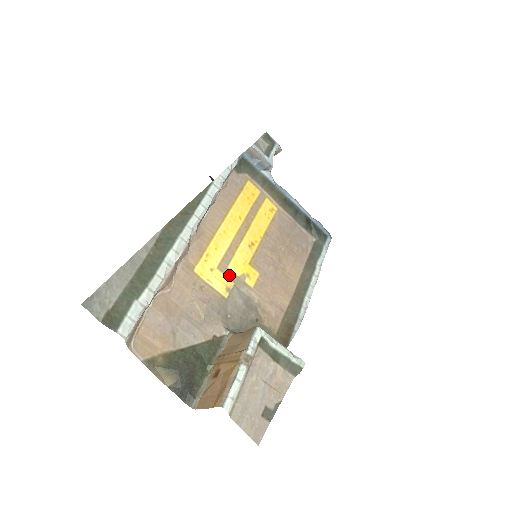
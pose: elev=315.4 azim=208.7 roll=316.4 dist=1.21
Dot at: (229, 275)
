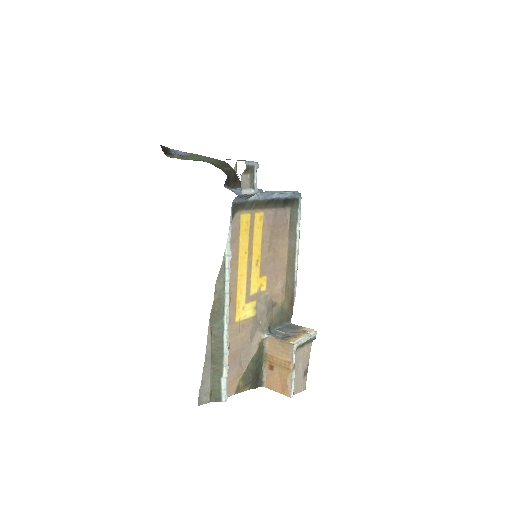
Dot at: (252, 299)
